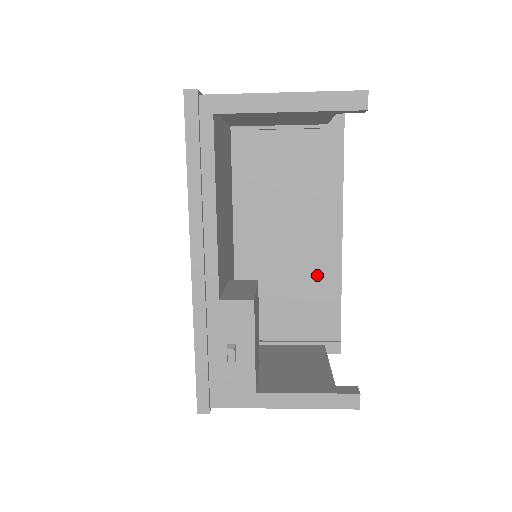
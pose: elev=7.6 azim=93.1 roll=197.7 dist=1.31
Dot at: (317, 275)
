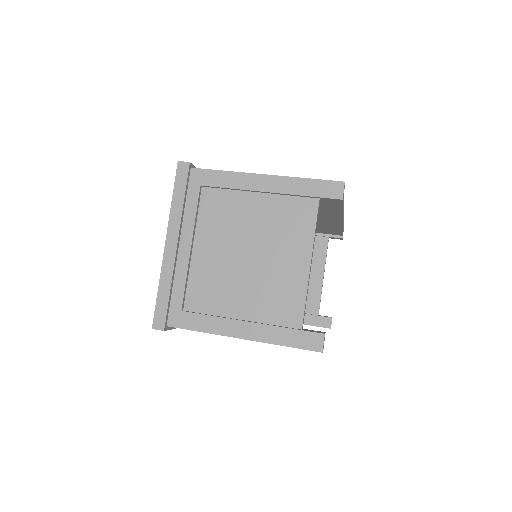
Dot at: (320, 225)
